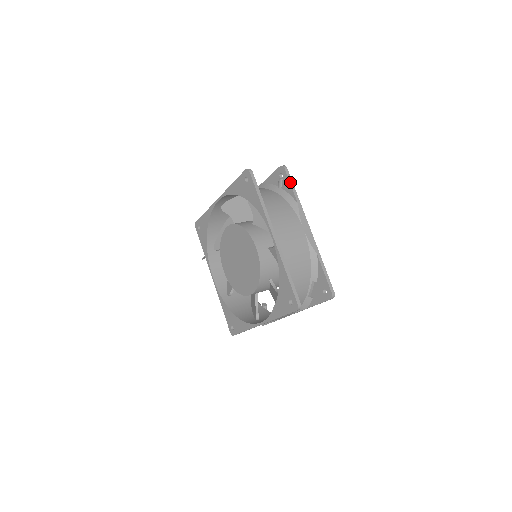
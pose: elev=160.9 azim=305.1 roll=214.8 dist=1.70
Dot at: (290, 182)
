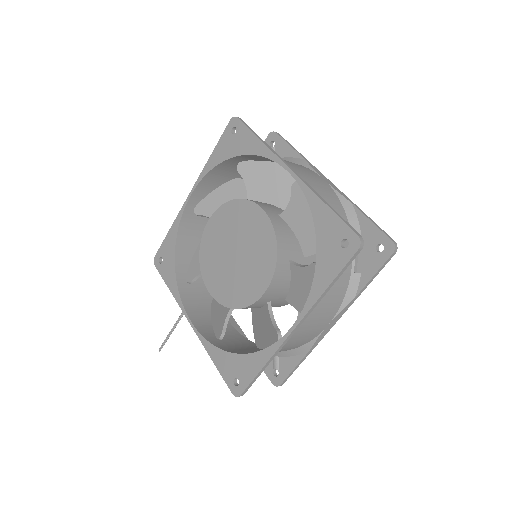
Dot at: (287, 143)
